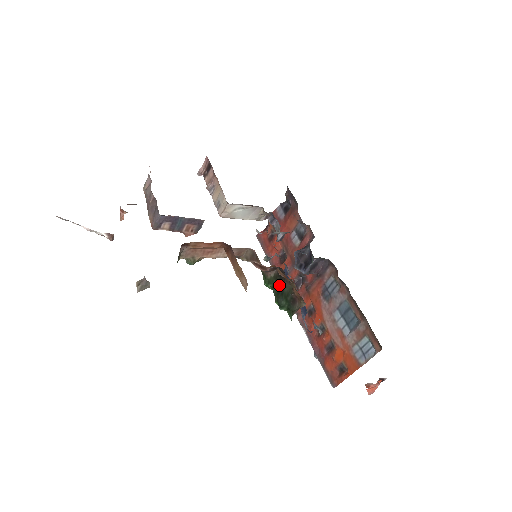
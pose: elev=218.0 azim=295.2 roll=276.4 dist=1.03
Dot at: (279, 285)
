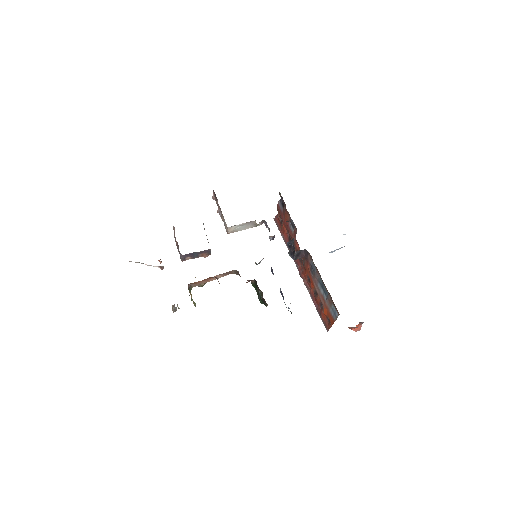
Dot at: (257, 289)
